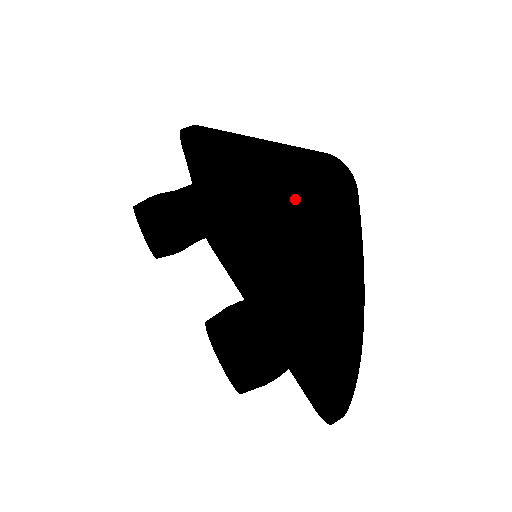
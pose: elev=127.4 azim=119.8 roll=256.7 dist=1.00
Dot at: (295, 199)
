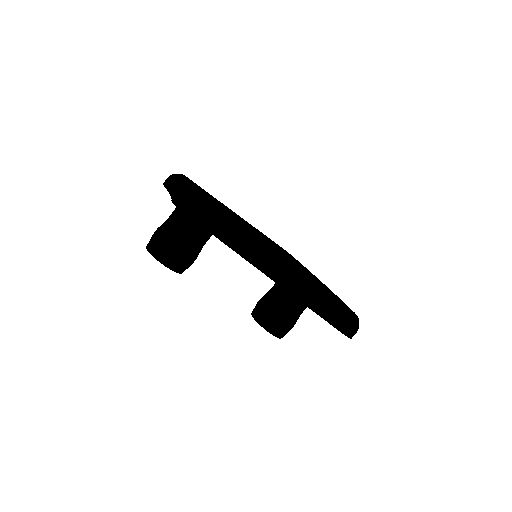
Dot at: occluded
